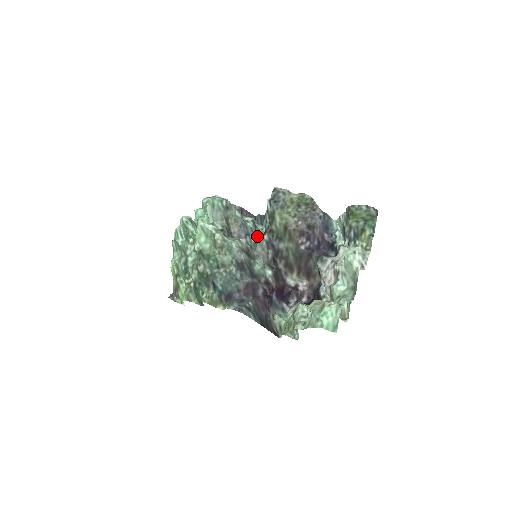
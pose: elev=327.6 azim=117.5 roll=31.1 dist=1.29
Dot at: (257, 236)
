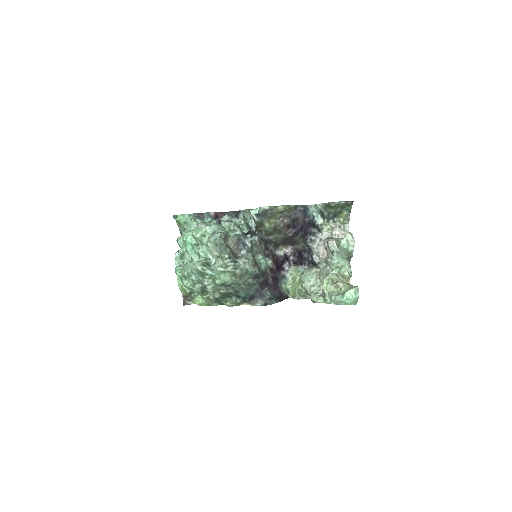
Dot at: (251, 242)
